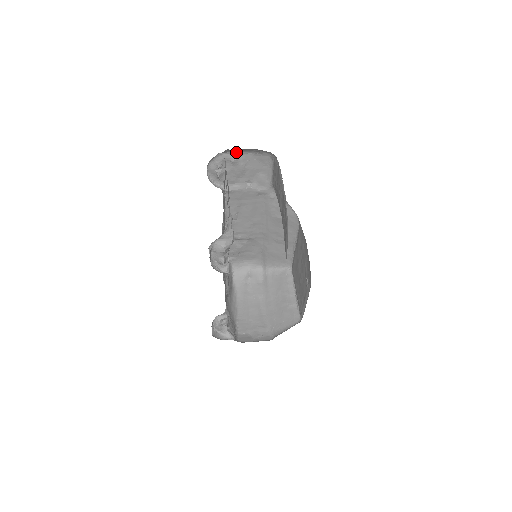
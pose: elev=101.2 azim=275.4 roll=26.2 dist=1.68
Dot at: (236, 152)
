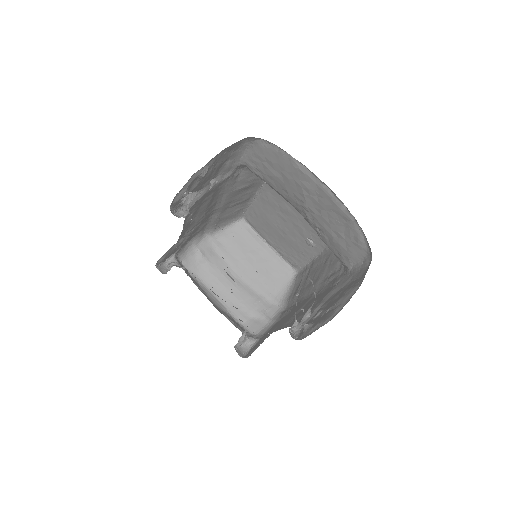
Dot at: occluded
